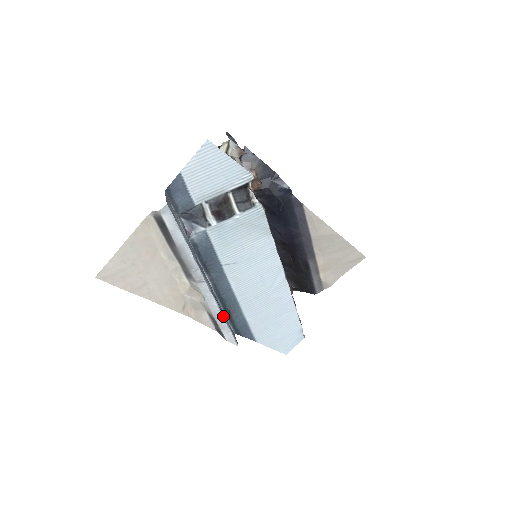
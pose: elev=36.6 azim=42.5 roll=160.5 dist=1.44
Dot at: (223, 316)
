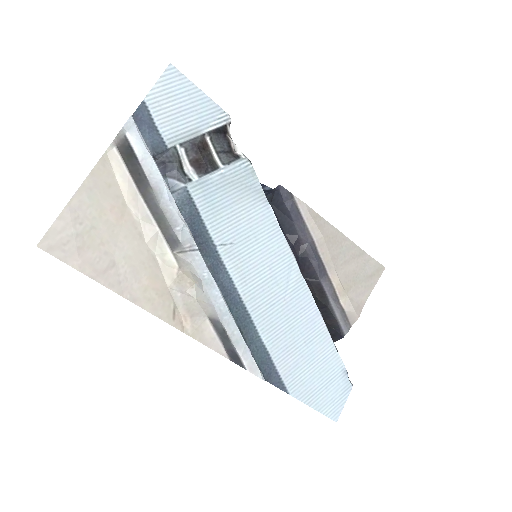
Dot at: (233, 318)
